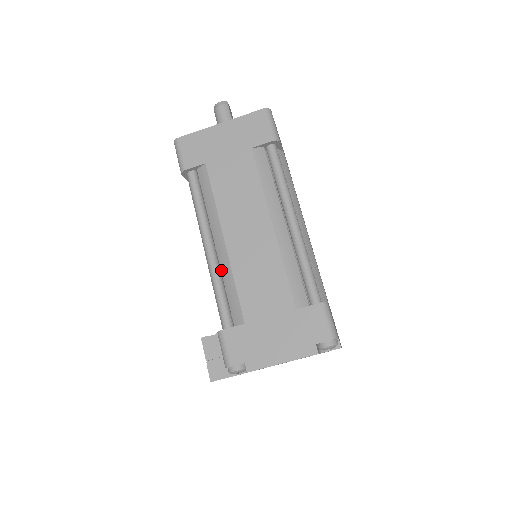
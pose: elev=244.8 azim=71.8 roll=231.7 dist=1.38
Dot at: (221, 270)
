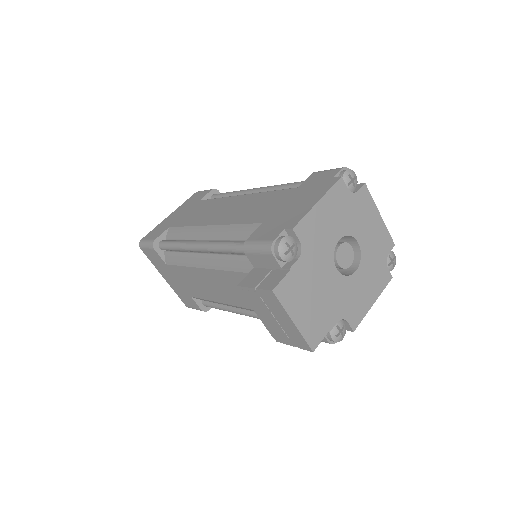
Dot at: (220, 238)
